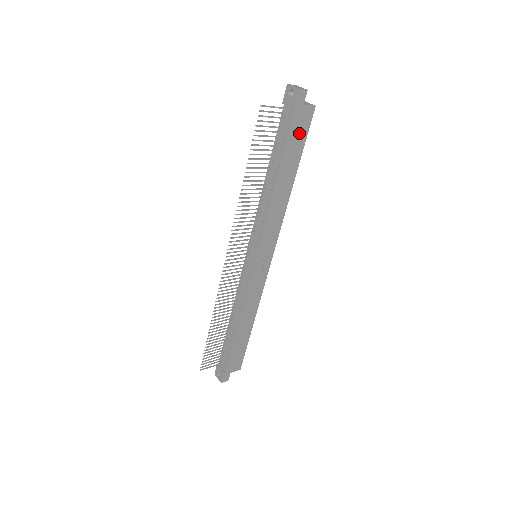
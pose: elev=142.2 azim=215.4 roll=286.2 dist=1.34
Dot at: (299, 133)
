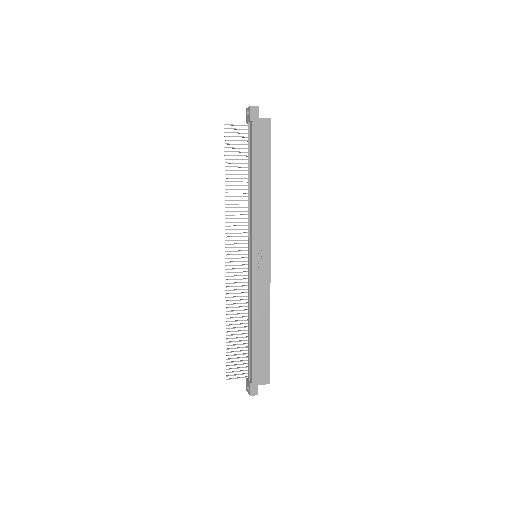
Dot at: (262, 141)
